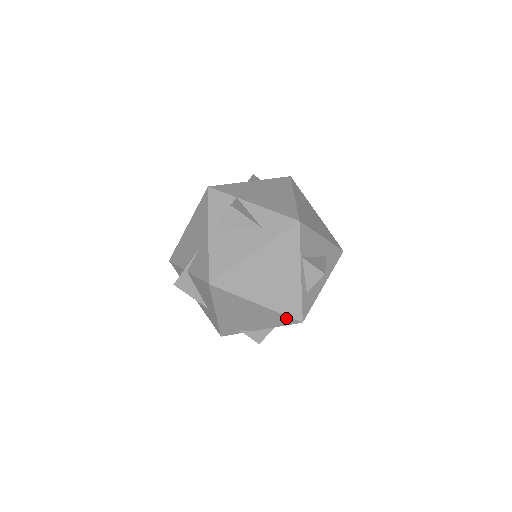
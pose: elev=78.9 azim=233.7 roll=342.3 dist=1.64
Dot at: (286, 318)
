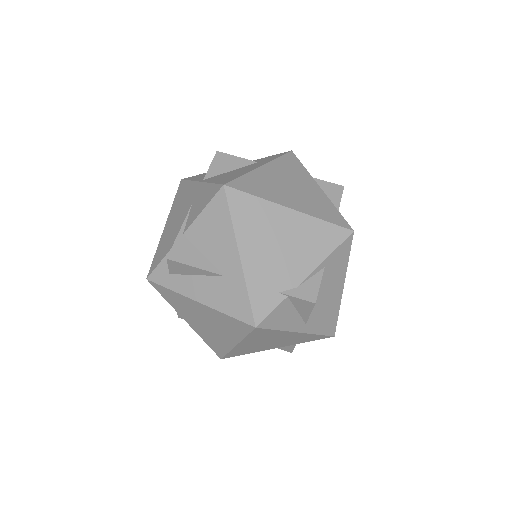
Dot at: (332, 229)
